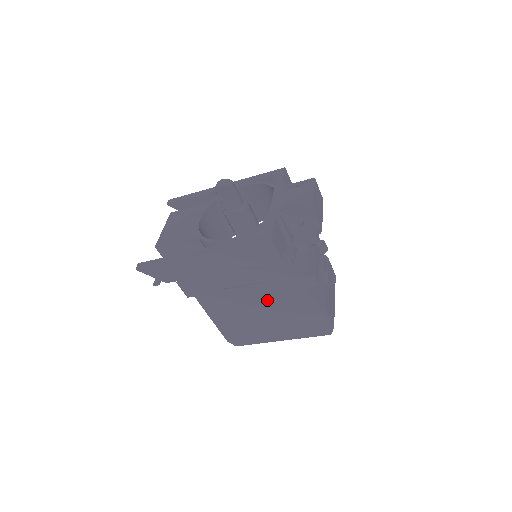
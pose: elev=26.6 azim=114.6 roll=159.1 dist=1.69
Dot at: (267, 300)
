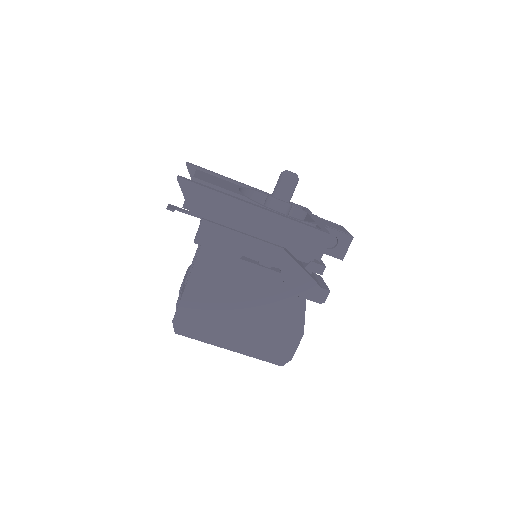
Dot at: (265, 294)
